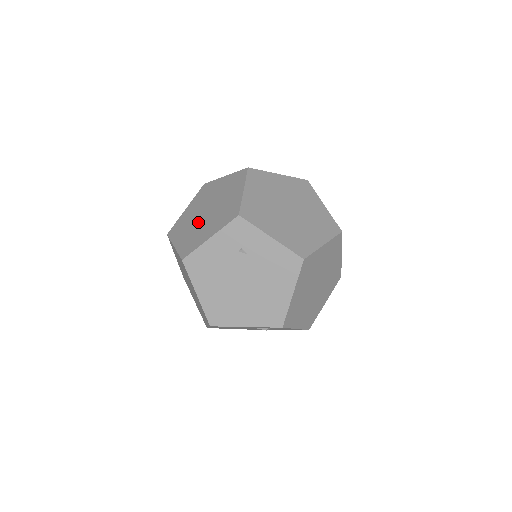
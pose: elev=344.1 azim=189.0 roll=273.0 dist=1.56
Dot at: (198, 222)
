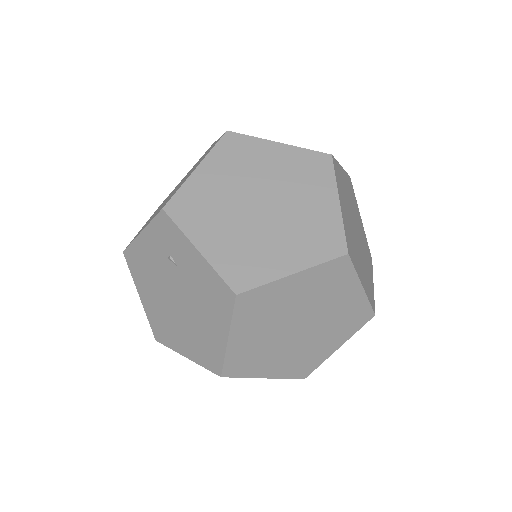
Dot at: (164, 202)
